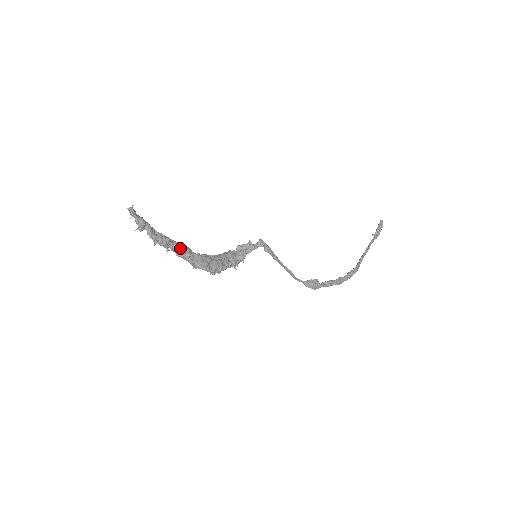
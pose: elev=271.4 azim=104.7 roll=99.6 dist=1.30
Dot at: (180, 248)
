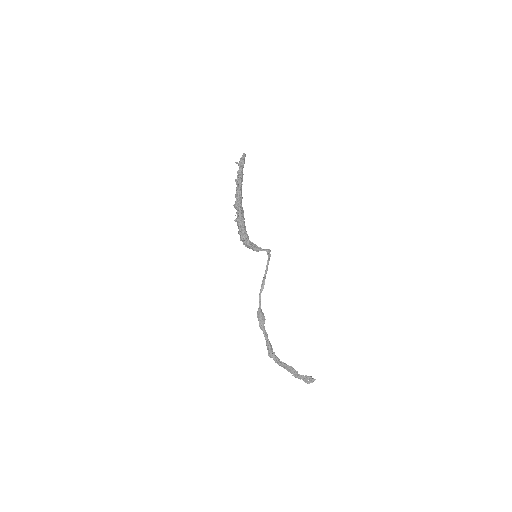
Dot at: (241, 191)
